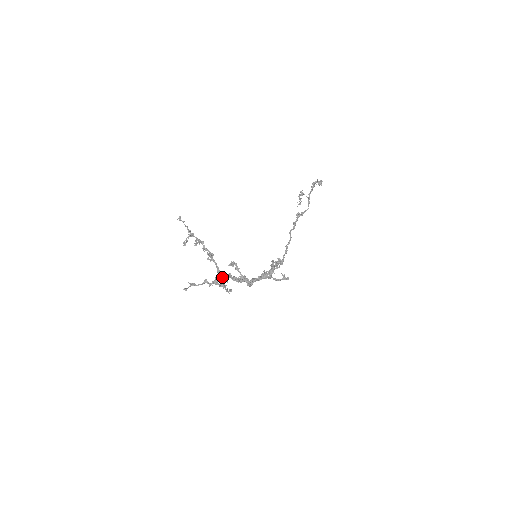
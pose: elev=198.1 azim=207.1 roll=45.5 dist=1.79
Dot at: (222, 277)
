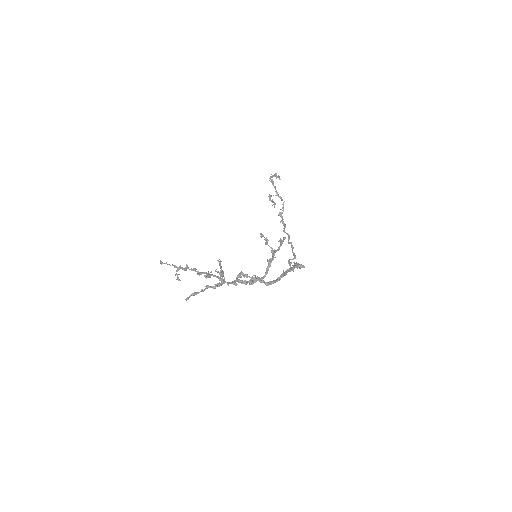
Dot at: (227, 282)
